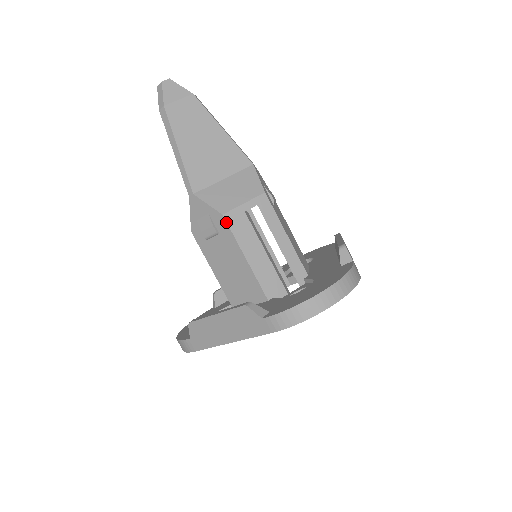
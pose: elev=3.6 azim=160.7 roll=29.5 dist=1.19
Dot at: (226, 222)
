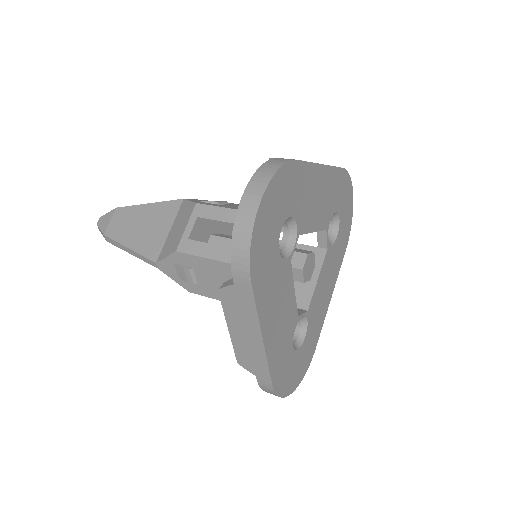
Dot at: (183, 253)
